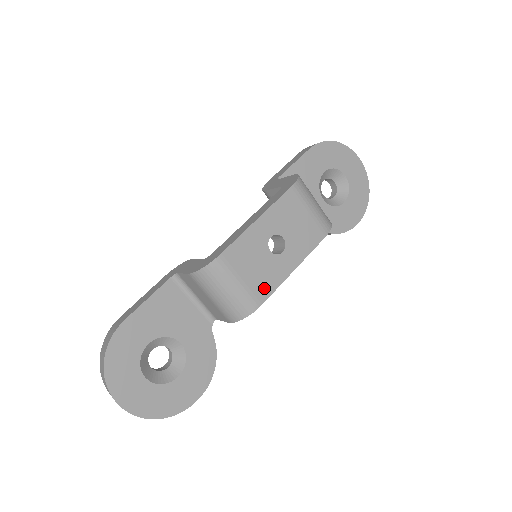
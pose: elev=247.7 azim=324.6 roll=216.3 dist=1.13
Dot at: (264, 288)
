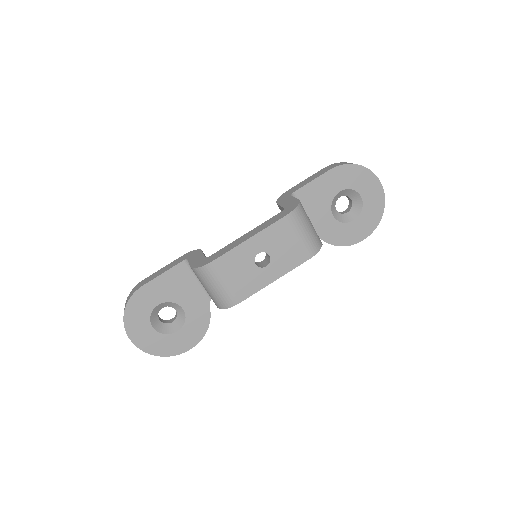
Dot at: (244, 291)
